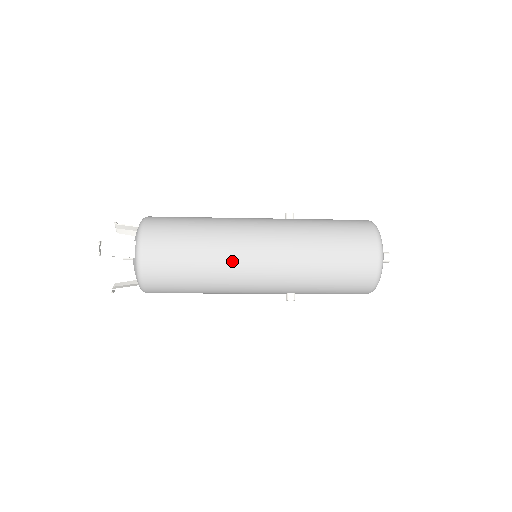
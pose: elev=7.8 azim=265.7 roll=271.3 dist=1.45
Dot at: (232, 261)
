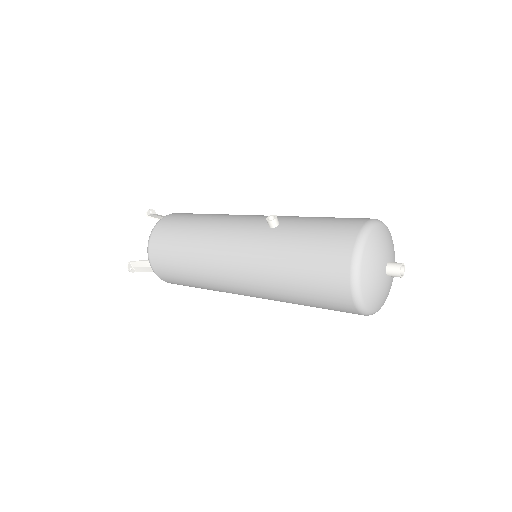
Dot at: (219, 288)
